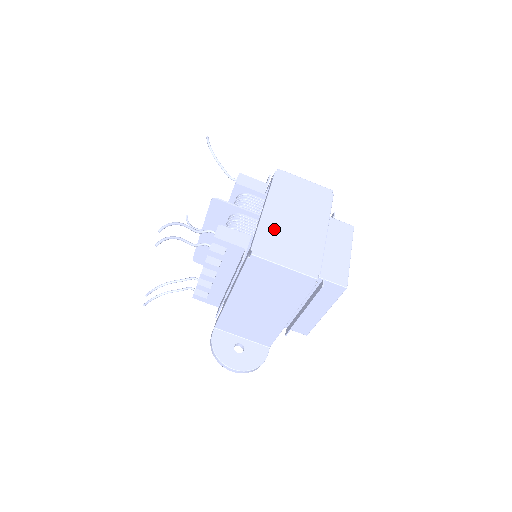
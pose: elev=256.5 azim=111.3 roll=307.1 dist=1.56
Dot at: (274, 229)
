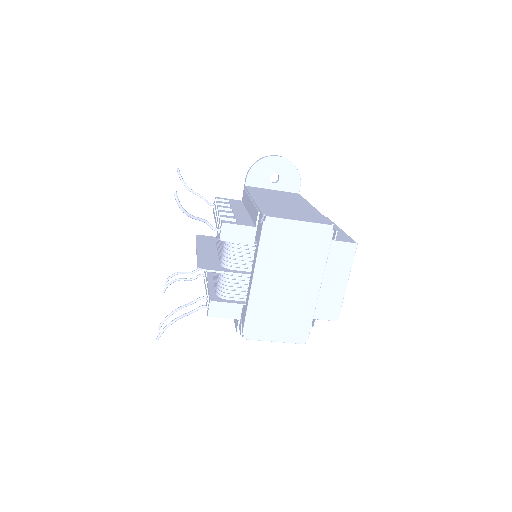
Dot at: (264, 305)
